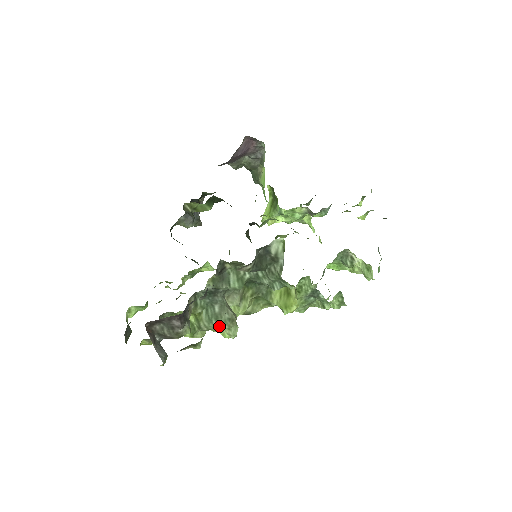
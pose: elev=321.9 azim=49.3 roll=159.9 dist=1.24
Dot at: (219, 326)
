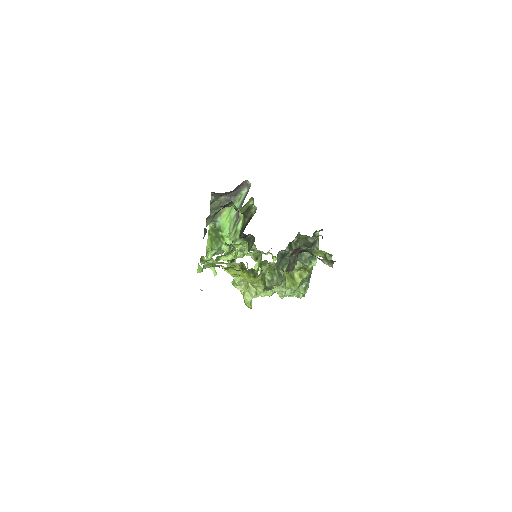
Dot at: (282, 282)
